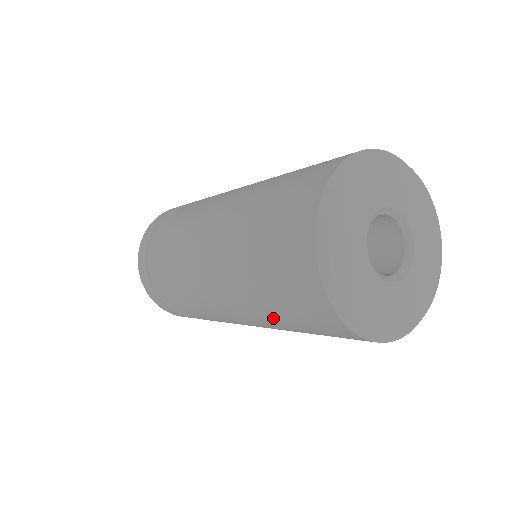
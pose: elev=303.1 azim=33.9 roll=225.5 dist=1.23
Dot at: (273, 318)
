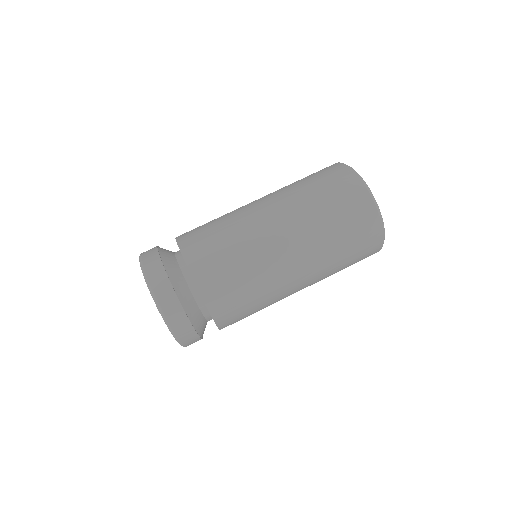
Dot at: (332, 262)
